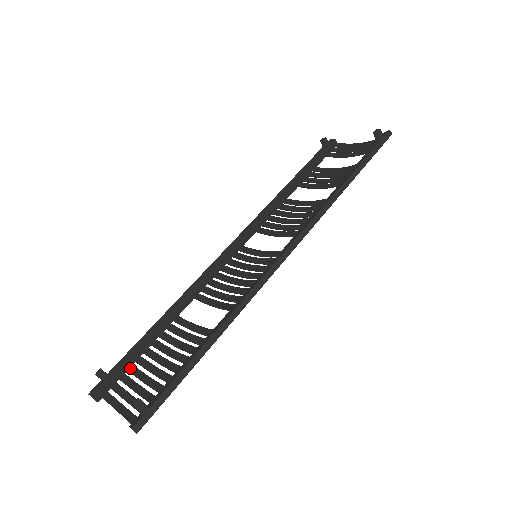
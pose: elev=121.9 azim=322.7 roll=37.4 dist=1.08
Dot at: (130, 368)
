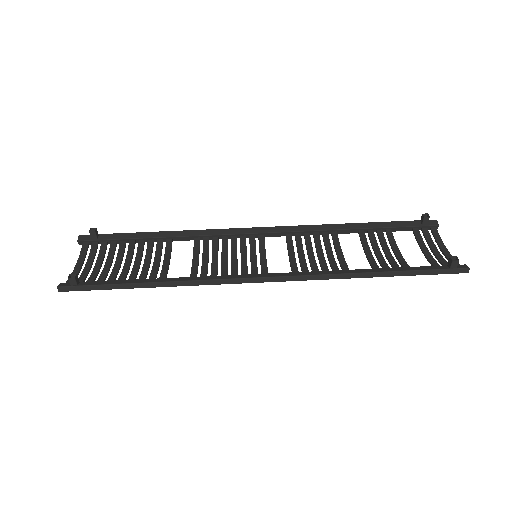
Dot at: (113, 245)
